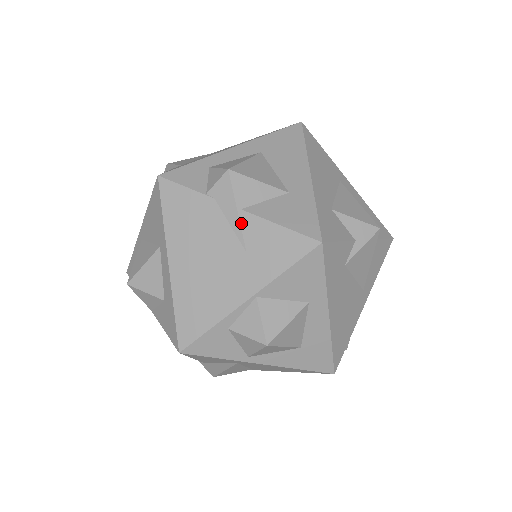
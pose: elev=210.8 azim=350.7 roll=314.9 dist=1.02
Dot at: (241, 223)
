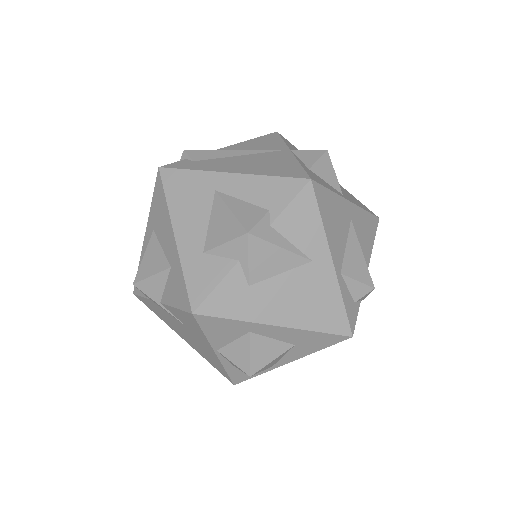
Dot at: (168, 311)
